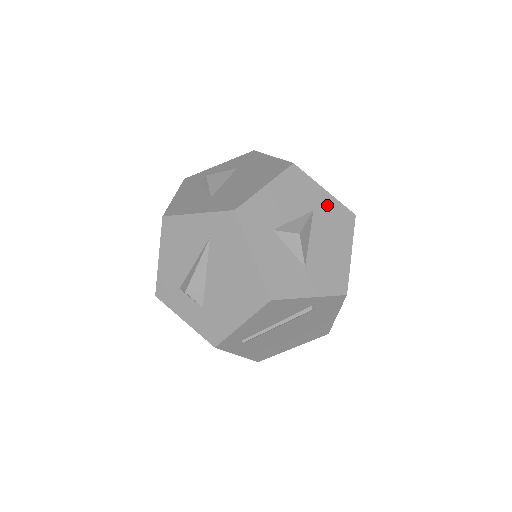
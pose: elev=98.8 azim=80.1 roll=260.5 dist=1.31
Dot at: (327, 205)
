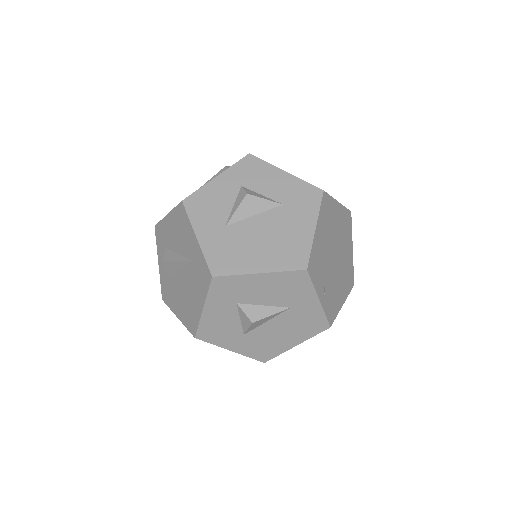
Dot at: (309, 310)
